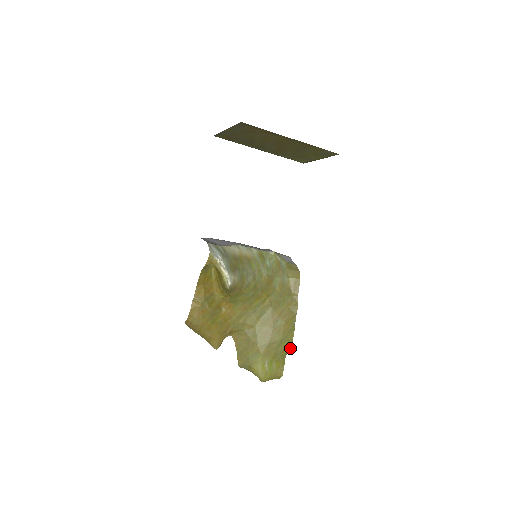
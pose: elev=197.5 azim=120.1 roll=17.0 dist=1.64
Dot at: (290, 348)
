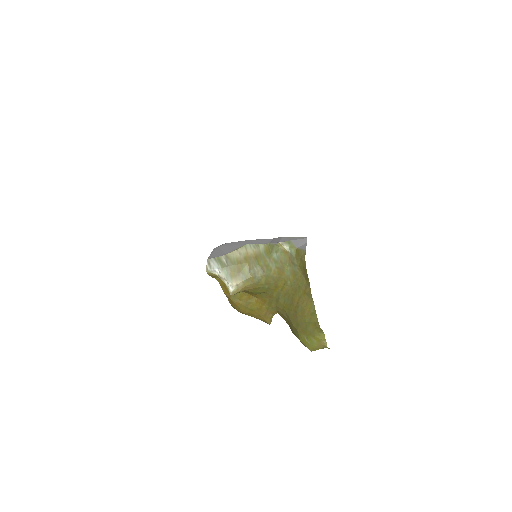
Dot at: occluded
